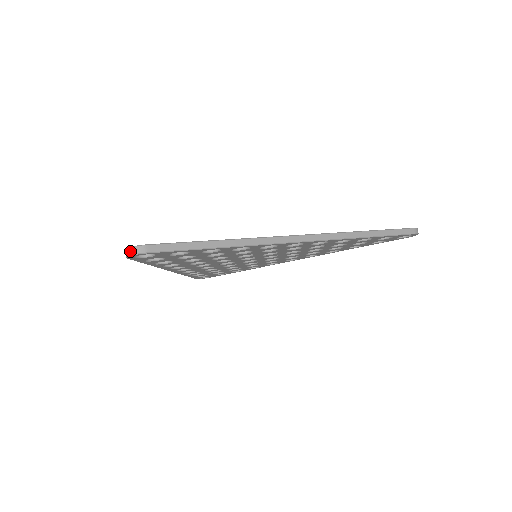
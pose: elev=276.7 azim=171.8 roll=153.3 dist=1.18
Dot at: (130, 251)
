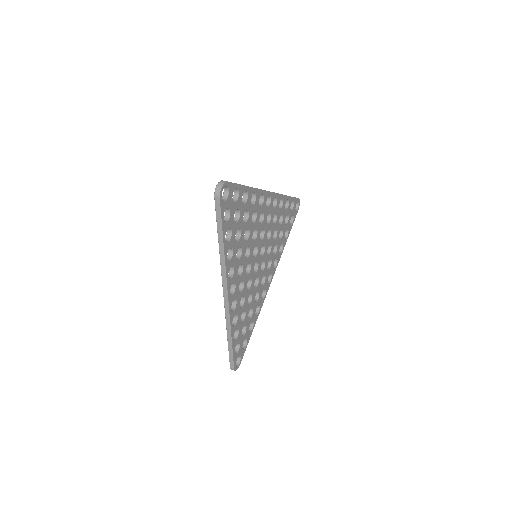
Dot at: (219, 186)
